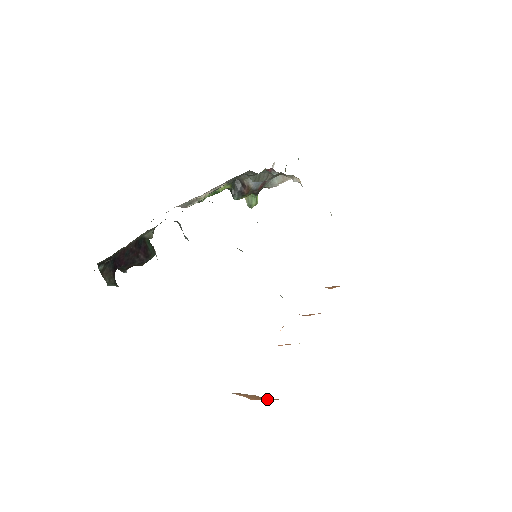
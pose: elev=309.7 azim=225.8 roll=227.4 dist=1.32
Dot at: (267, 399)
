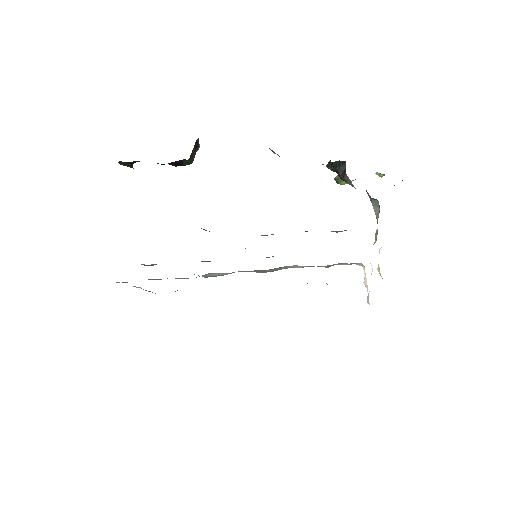
Dot at: occluded
